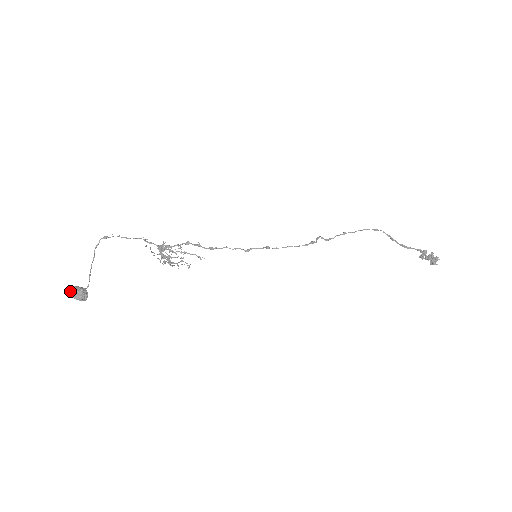
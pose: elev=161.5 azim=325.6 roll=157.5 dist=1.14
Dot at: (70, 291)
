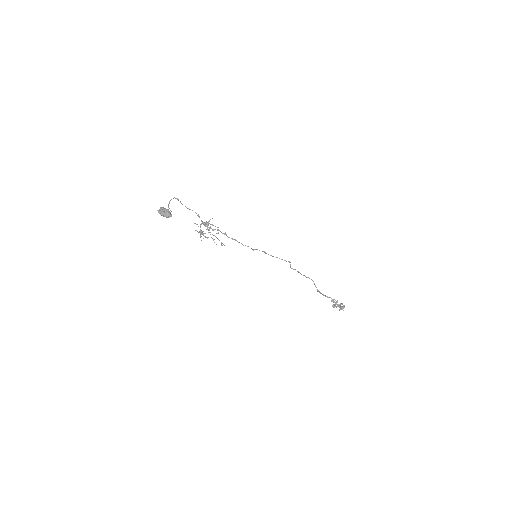
Dot at: (162, 208)
